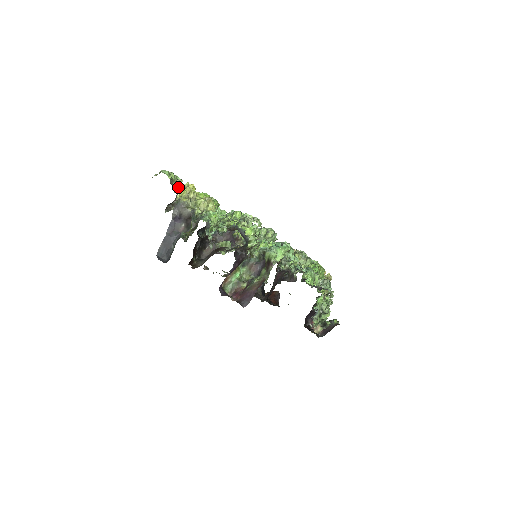
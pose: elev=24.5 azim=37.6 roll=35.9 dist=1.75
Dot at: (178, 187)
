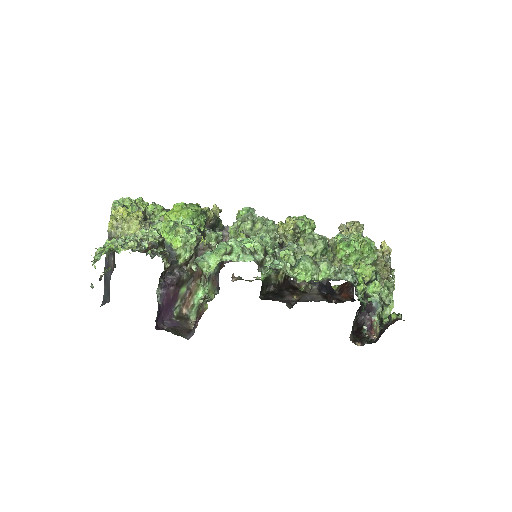
Dot at: occluded
